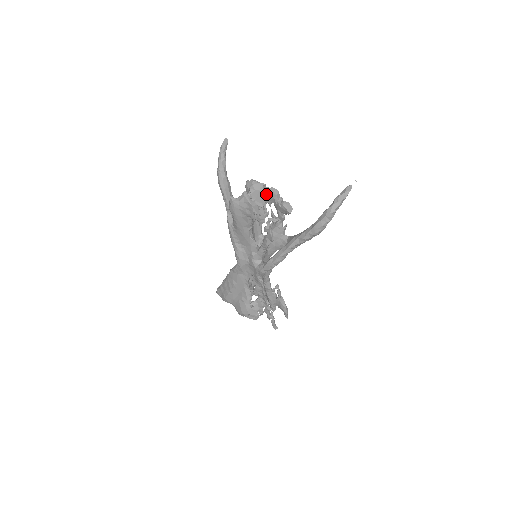
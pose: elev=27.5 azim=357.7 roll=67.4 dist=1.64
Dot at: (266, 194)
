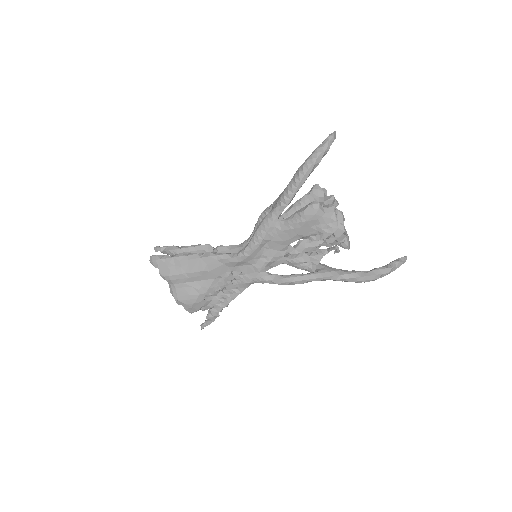
Dot at: occluded
